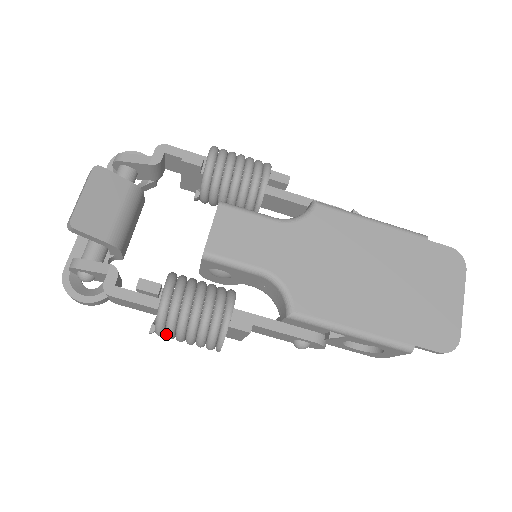
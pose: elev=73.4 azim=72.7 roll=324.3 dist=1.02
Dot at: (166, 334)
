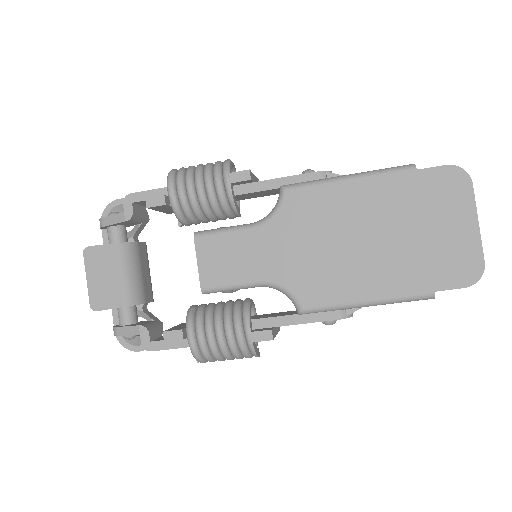
Dot at: (209, 361)
